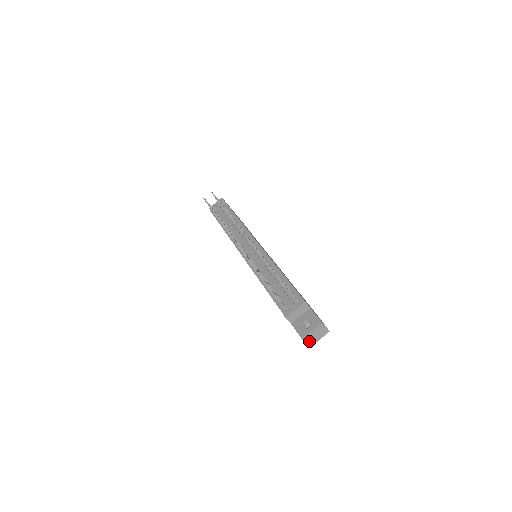
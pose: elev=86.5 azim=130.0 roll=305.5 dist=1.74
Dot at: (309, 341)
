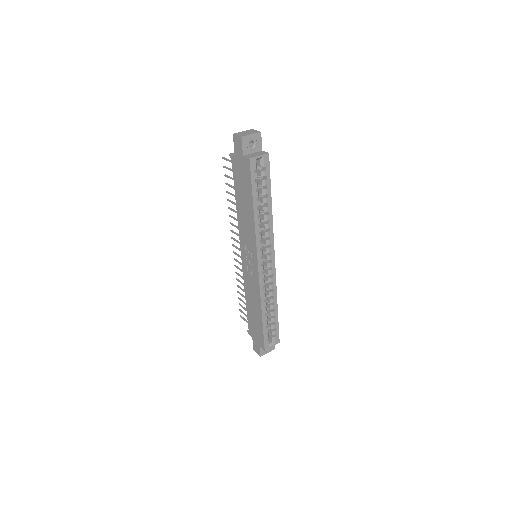
Dot at: (240, 135)
